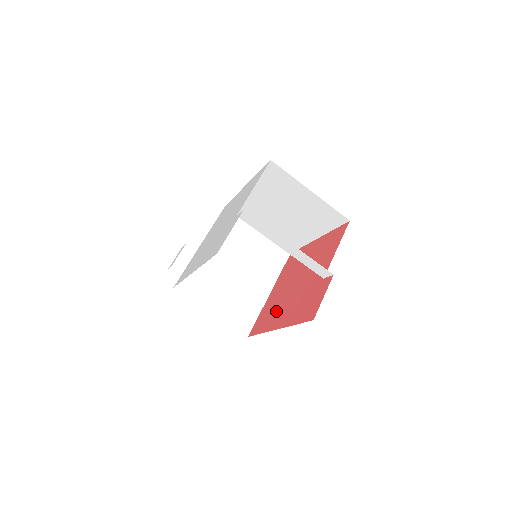
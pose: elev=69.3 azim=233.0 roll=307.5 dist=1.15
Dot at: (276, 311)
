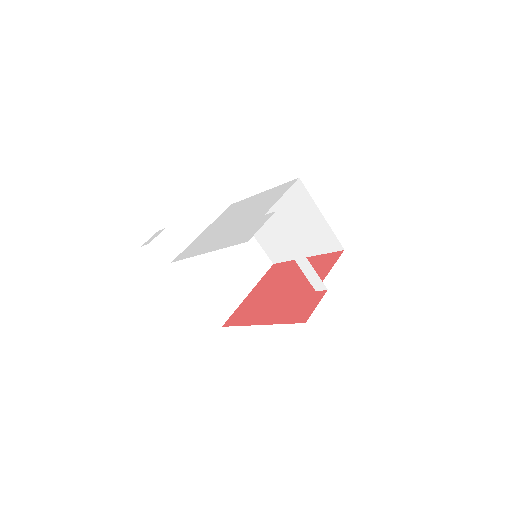
Dot at: (258, 310)
